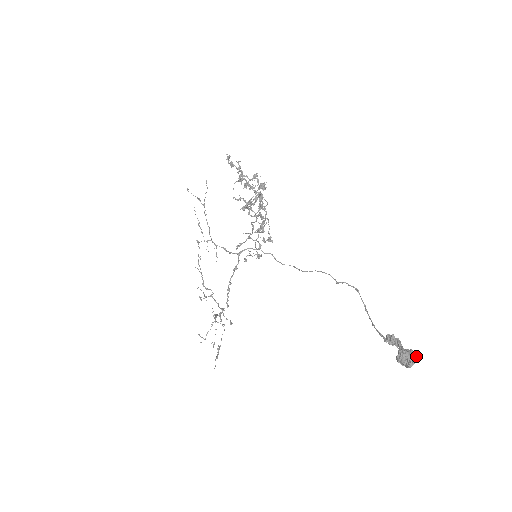
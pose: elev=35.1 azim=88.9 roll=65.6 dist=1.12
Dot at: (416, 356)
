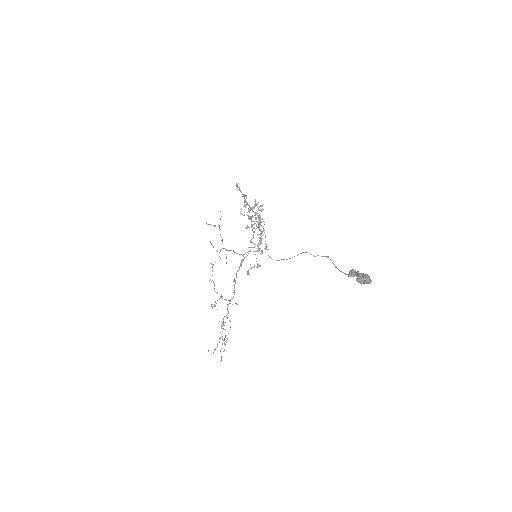
Dot at: (370, 279)
